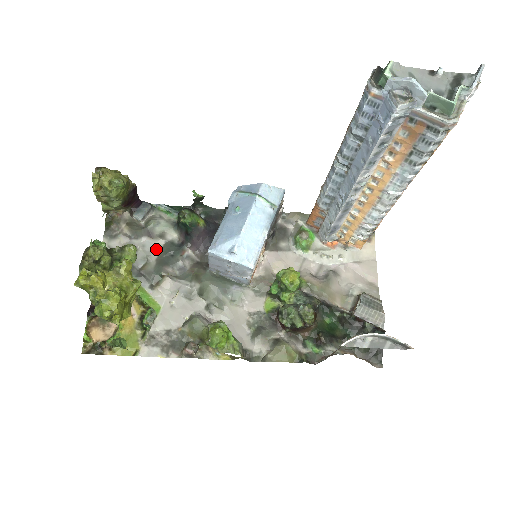
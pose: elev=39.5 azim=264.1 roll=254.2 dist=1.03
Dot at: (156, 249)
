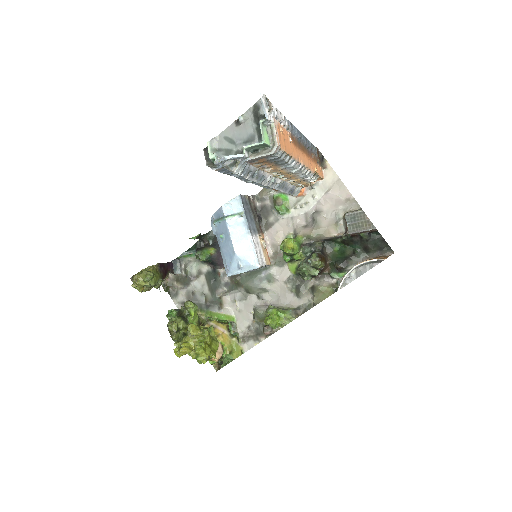
Dot at: (203, 284)
